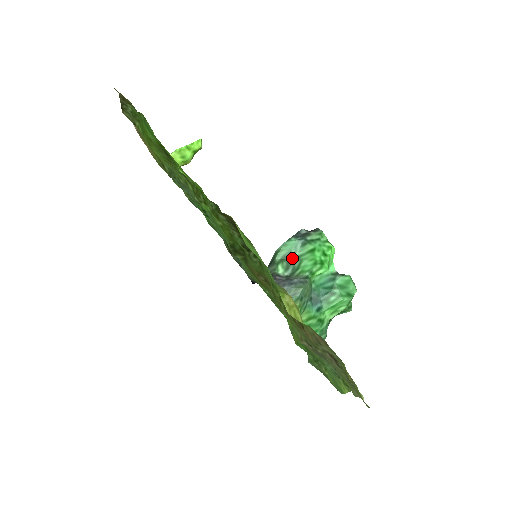
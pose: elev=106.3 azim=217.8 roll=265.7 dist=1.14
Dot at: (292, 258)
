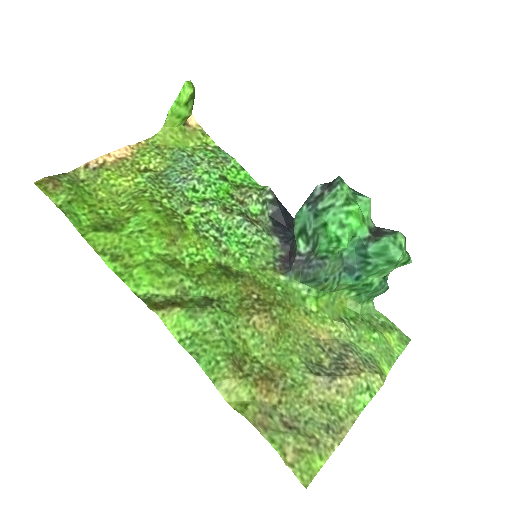
Dot at: (309, 231)
